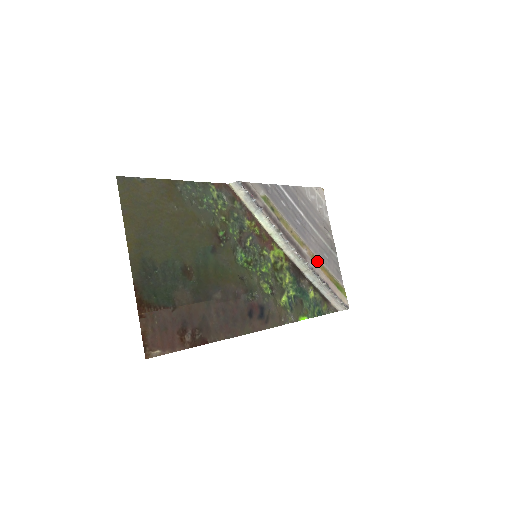
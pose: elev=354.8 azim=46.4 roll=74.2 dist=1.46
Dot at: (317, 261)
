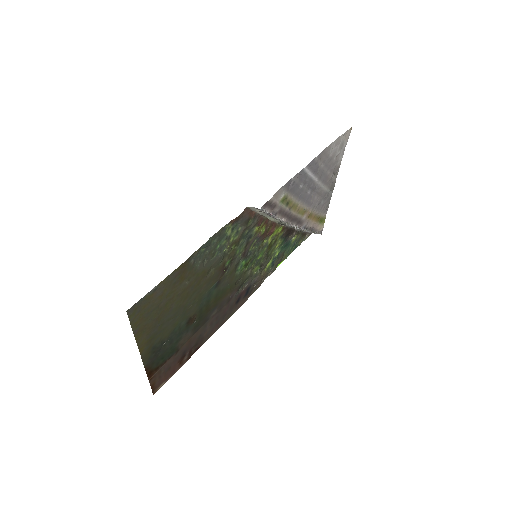
Dot at: (312, 215)
